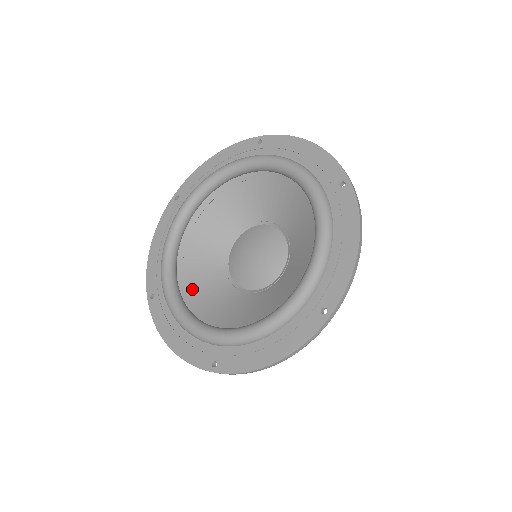
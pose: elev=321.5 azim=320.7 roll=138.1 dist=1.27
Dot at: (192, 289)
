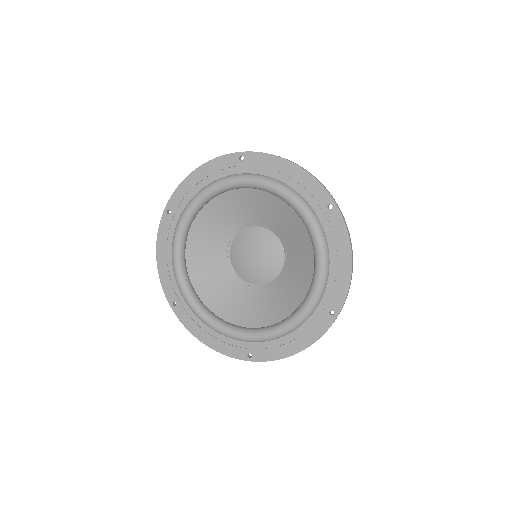
Dot at: (208, 293)
